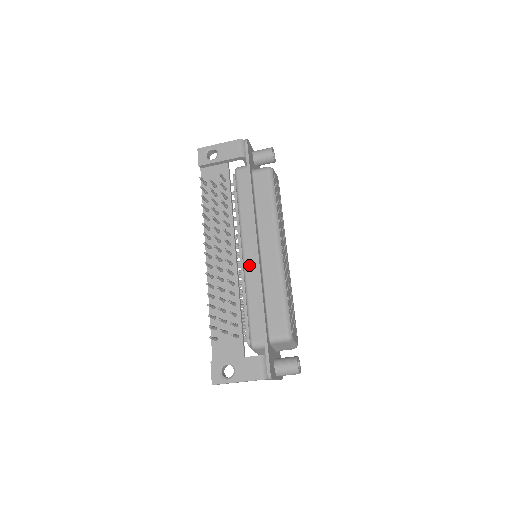
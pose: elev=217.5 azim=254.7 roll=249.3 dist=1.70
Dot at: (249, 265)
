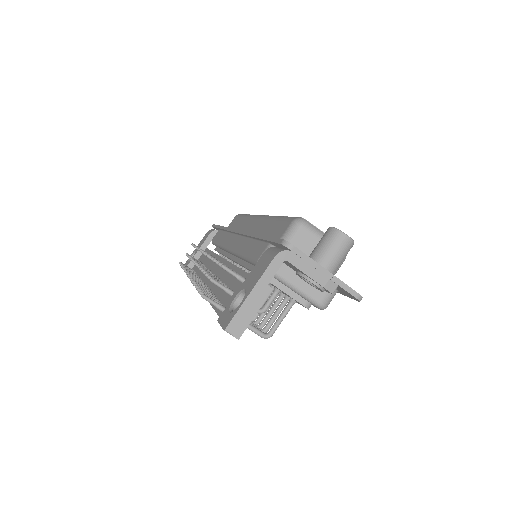
Dot at: (235, 245)
